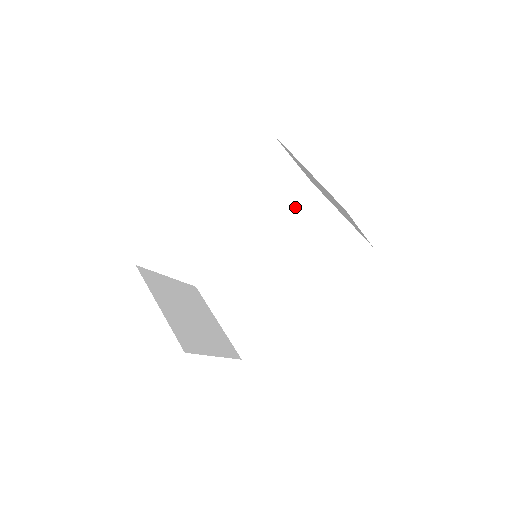
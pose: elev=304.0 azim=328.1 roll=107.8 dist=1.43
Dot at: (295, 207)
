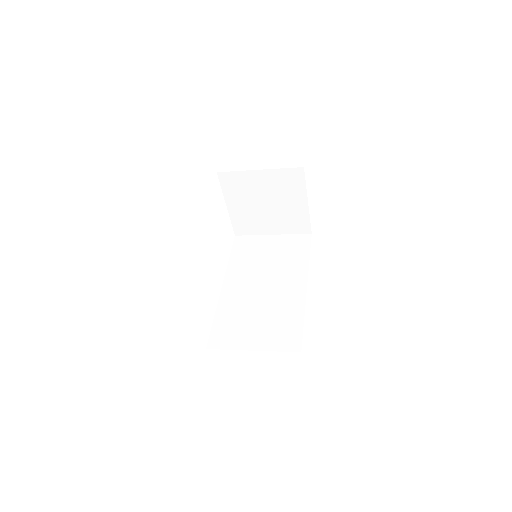
Dot at: (238, 252)
